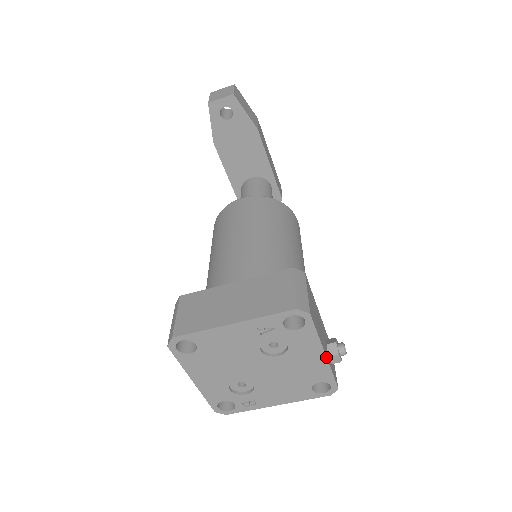
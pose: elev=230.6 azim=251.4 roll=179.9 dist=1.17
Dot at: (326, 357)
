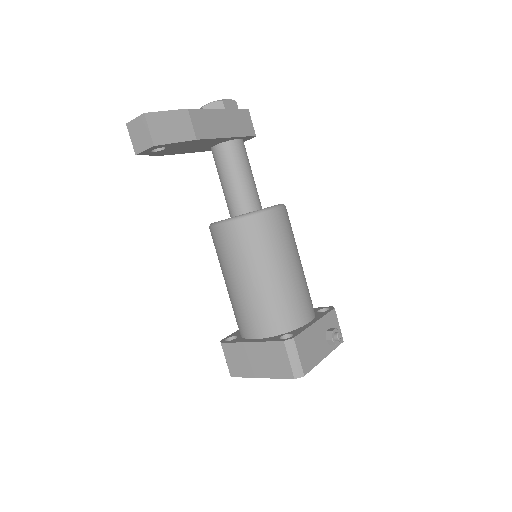
Dot at: occluded
